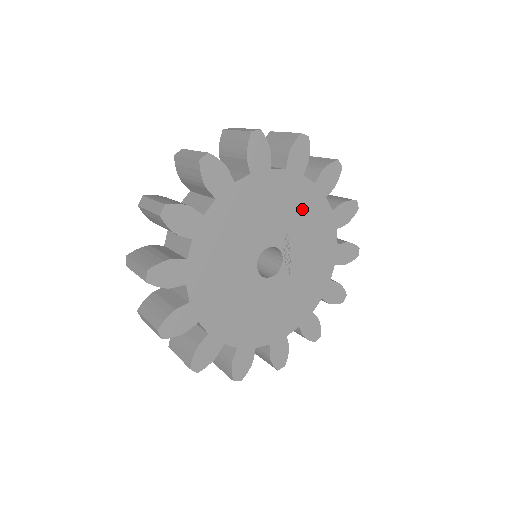
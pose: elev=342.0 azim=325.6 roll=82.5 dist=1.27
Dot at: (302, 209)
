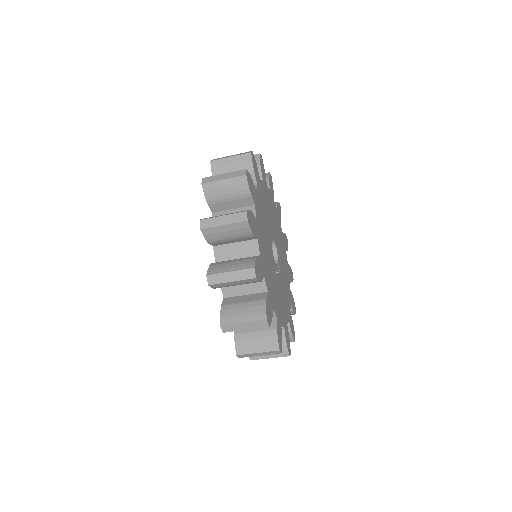
Dot at: (286, 281)
